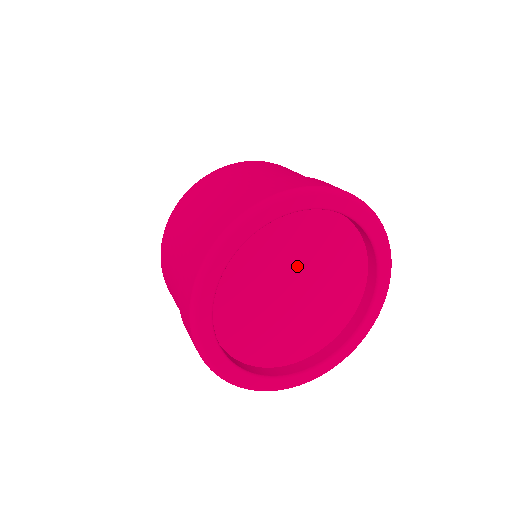
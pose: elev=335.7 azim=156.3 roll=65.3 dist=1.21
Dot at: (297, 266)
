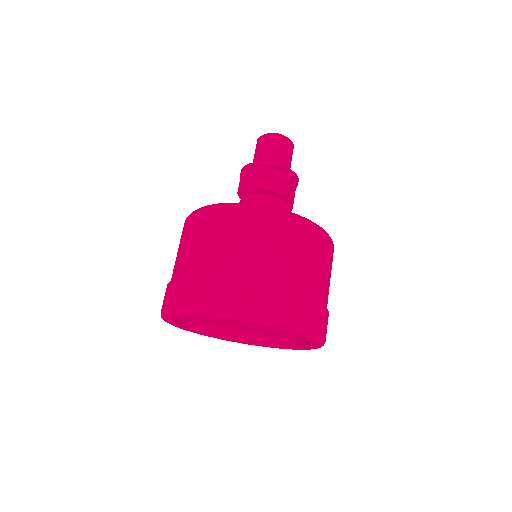
Dot at: occluded
